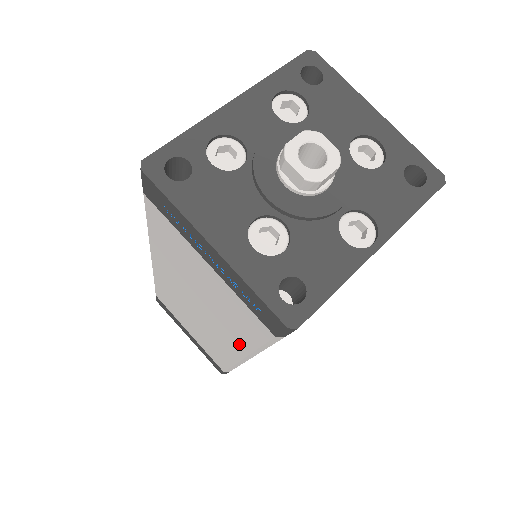
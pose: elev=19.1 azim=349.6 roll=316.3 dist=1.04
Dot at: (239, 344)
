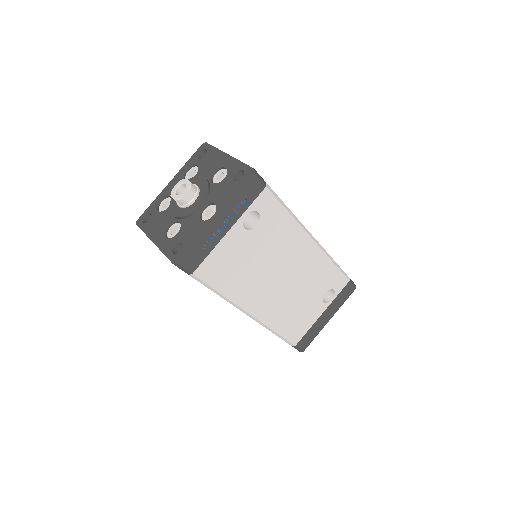
Dot at: occluded
